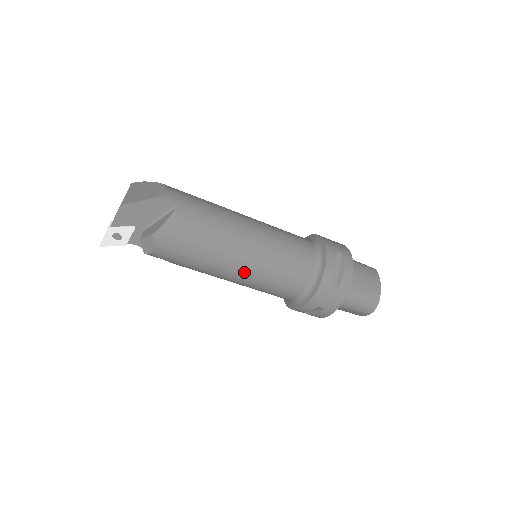
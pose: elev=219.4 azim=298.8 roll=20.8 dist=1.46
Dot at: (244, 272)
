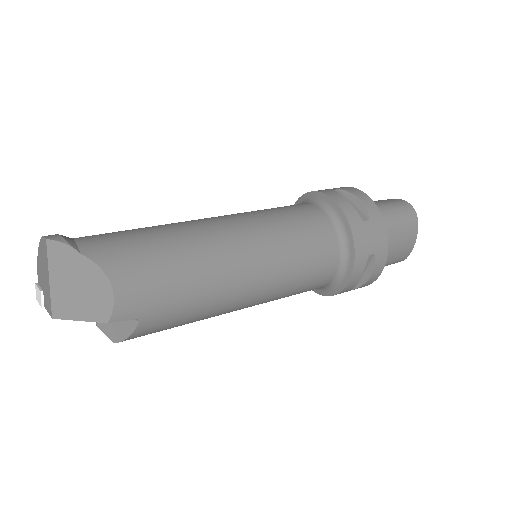
Dot at: occluded
